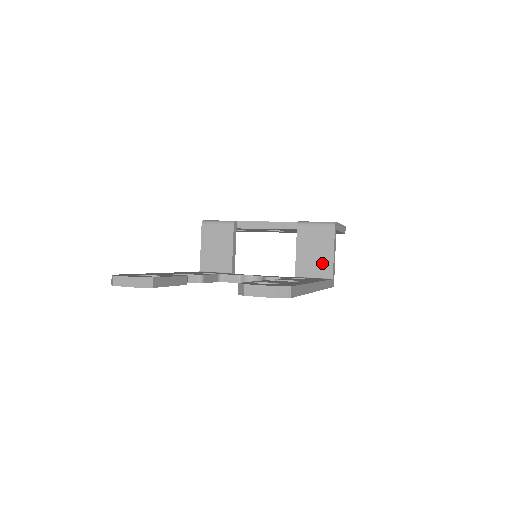
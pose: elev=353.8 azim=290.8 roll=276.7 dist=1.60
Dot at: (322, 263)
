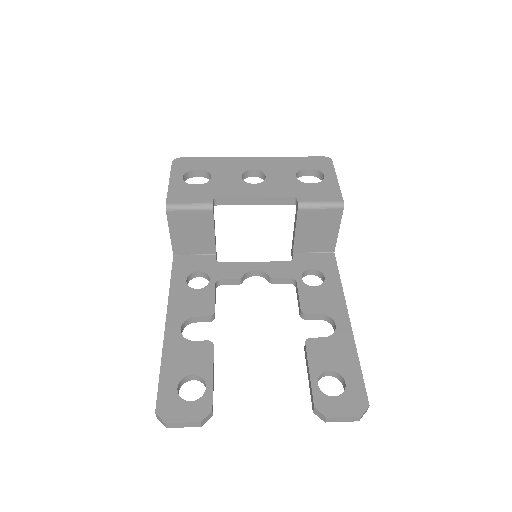
Dot at: (324, 241)
